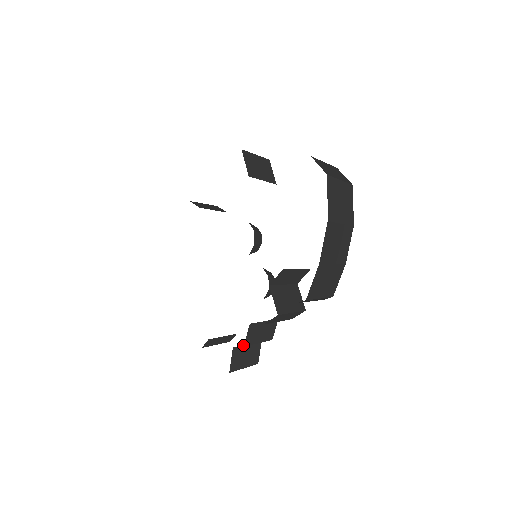
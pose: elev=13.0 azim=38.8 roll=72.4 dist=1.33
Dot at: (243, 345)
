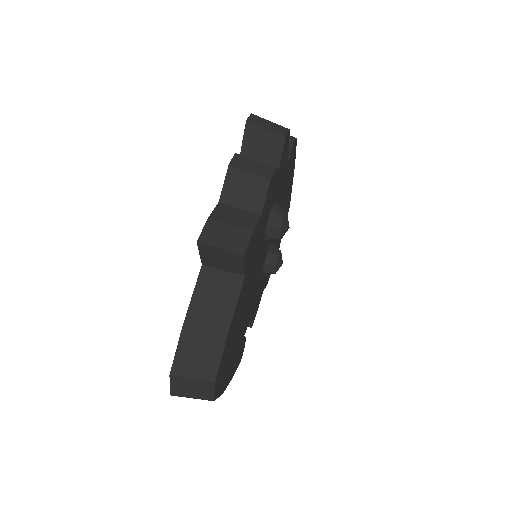
Dot at: occluded
